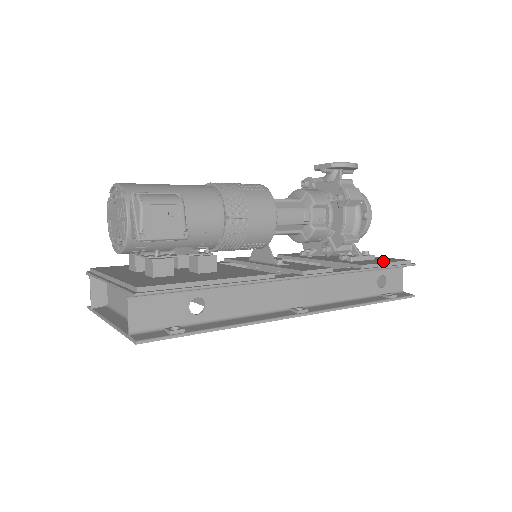
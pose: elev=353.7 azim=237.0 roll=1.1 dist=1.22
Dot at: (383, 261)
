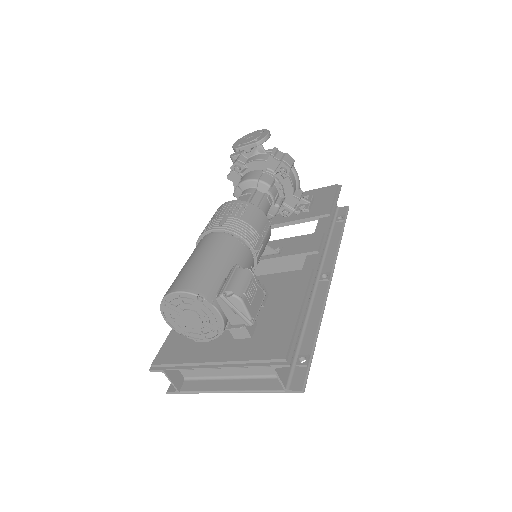
Dot at: (328, 198)
